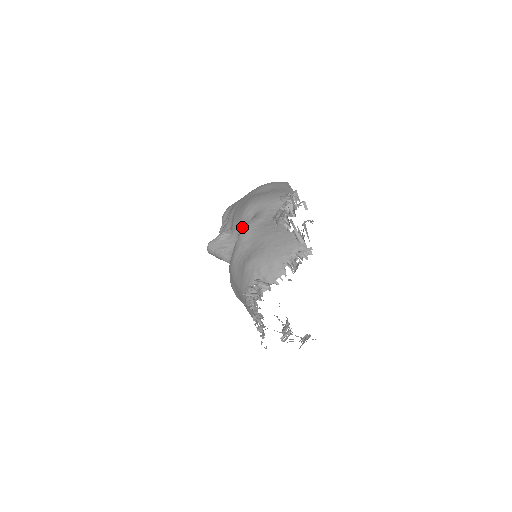
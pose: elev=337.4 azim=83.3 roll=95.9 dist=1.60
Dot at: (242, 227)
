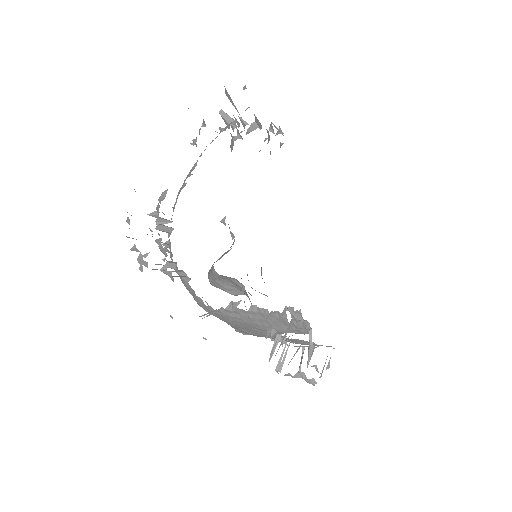
Dot at: occluded
